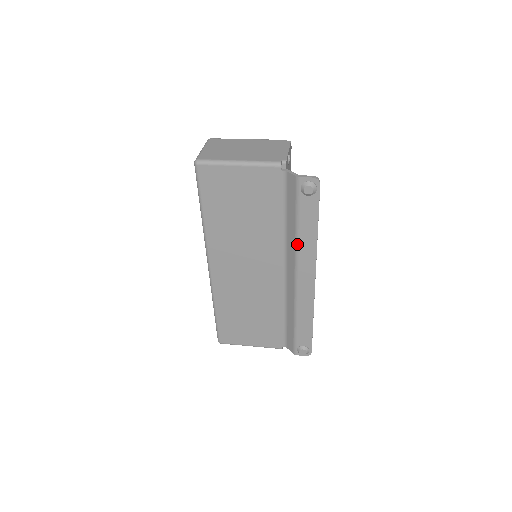
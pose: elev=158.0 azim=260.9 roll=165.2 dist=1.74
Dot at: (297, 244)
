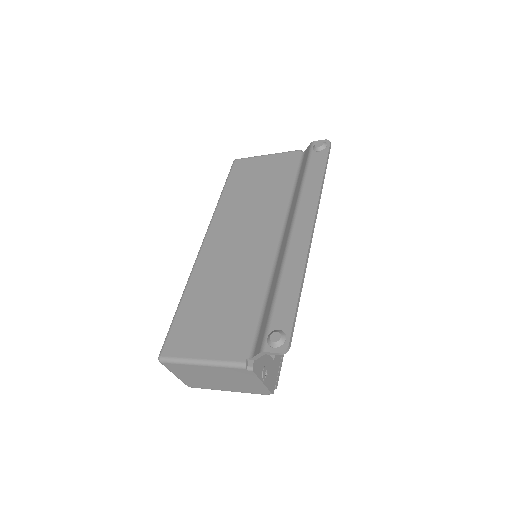
Dot at: (300, 192)
